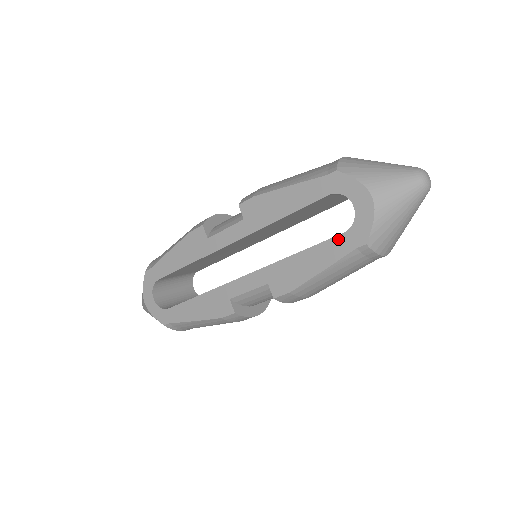
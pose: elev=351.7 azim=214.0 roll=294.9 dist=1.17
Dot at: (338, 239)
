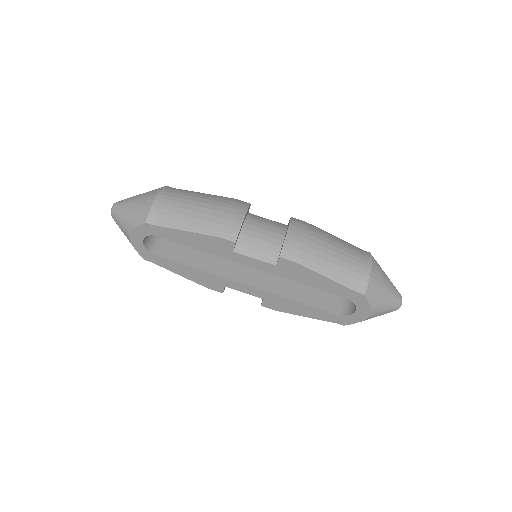
Dot at: (331, 315)
